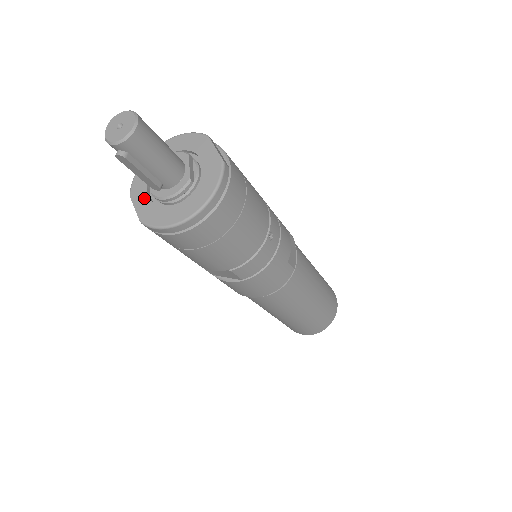
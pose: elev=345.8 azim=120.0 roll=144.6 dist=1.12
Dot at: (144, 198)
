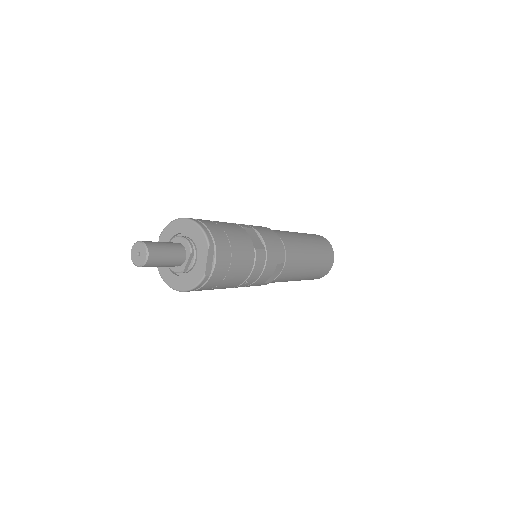
Dot at: occluded
